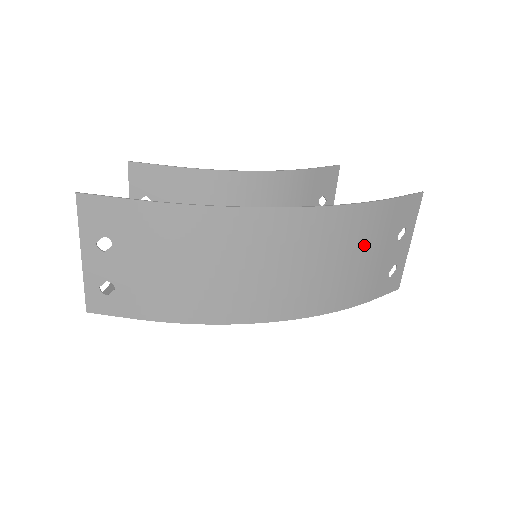
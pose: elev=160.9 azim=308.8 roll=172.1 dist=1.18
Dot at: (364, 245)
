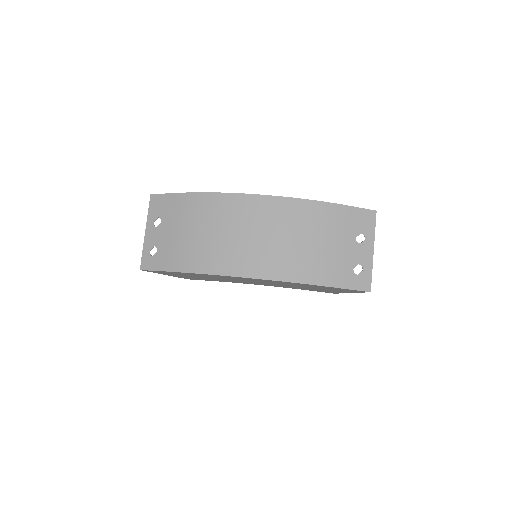
Dot at: (321, 233)
